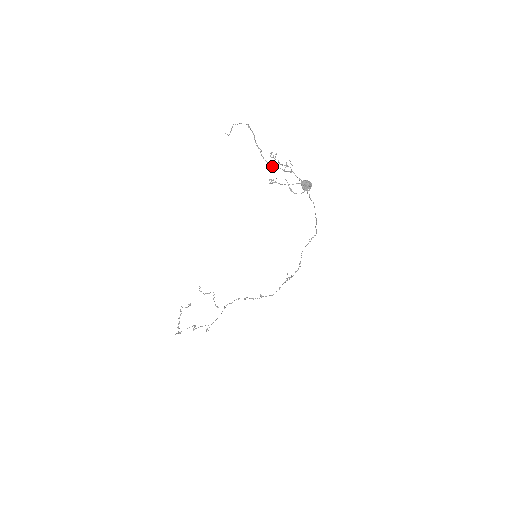
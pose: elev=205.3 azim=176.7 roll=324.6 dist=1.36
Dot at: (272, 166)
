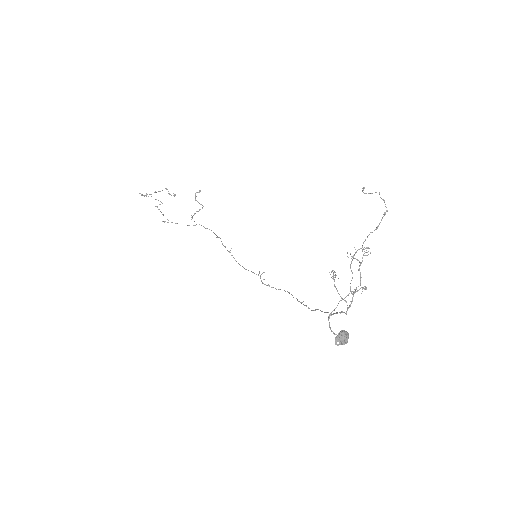
Dot at: occluded
